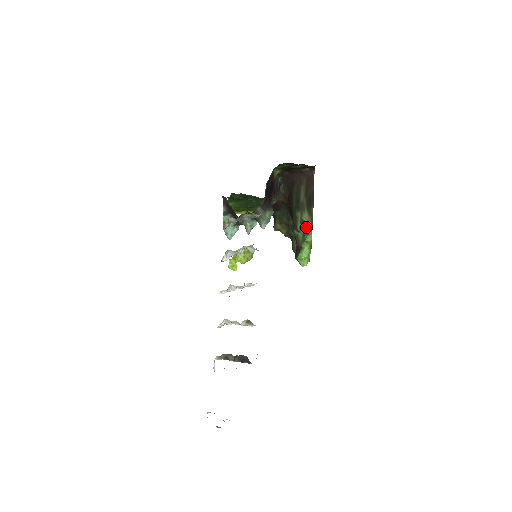
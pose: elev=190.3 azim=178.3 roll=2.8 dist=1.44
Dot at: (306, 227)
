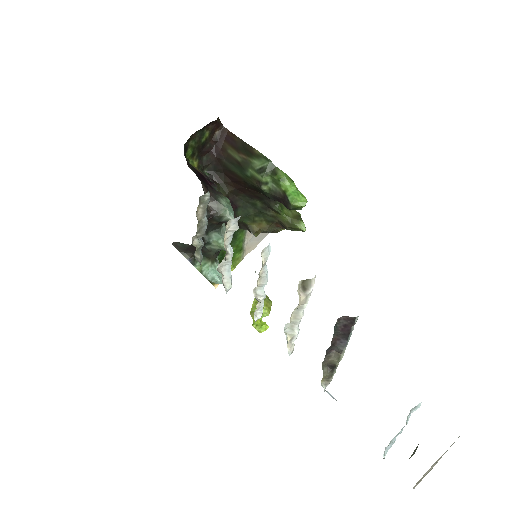
Dot at: (267, 170)
